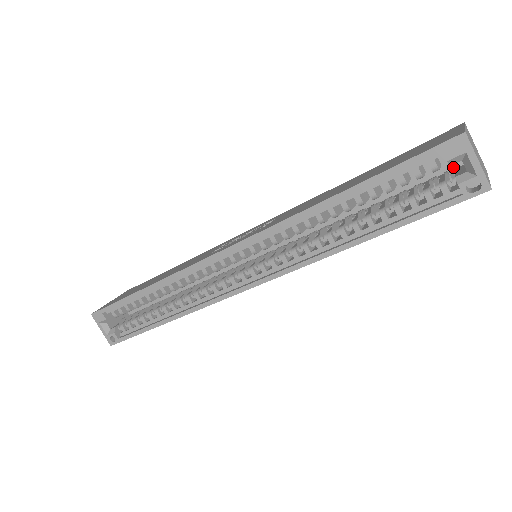
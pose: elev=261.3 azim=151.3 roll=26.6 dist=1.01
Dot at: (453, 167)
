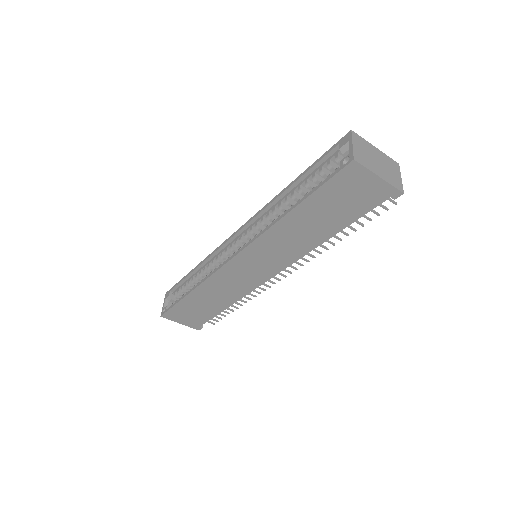
Dot at: occluded
